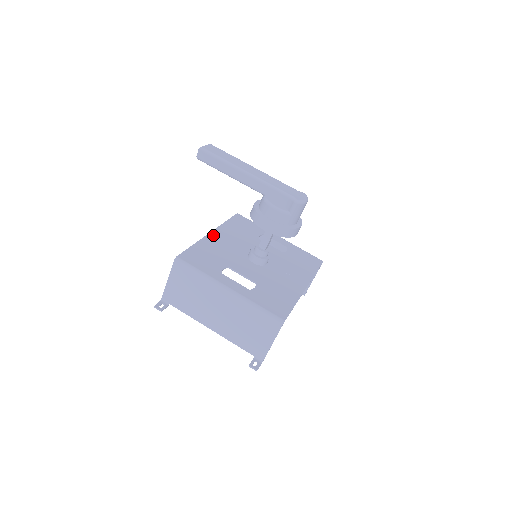
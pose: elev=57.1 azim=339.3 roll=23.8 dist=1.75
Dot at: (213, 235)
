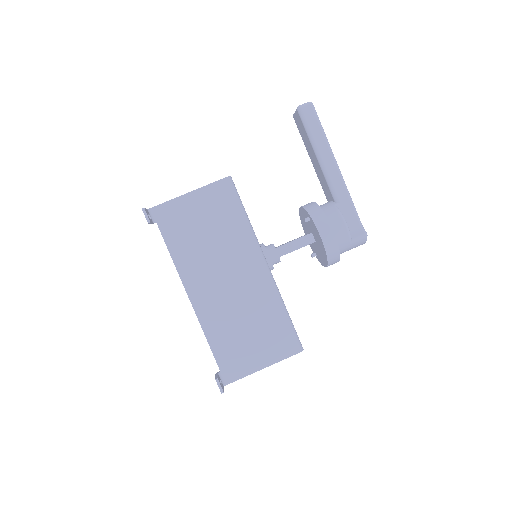
Dot at: occluded
